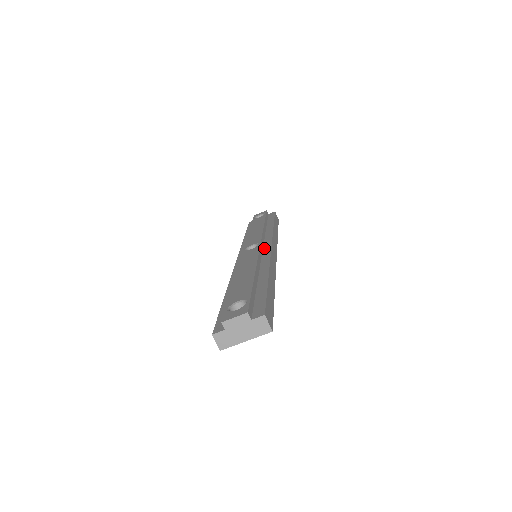
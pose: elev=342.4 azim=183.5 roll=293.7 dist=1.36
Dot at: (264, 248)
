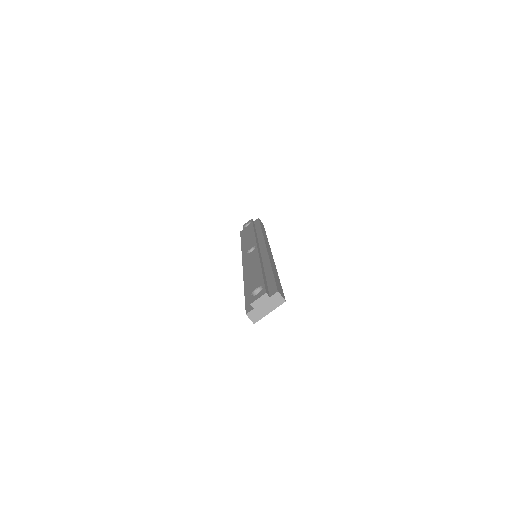
Dot at: (261, 248)
